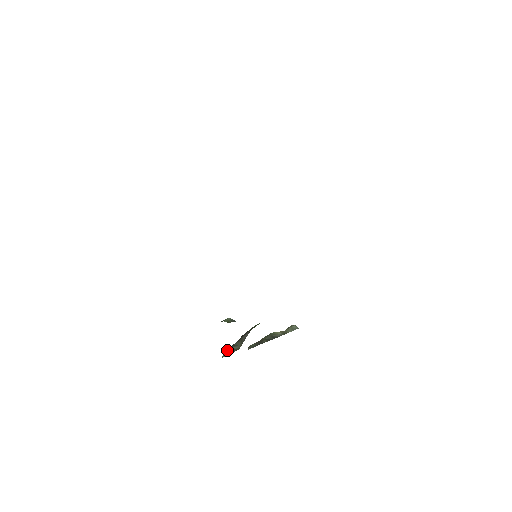
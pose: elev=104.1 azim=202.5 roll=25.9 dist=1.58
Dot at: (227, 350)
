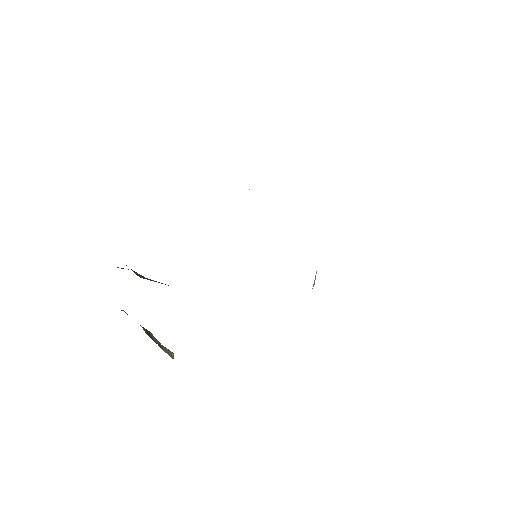
Dot at: (128, 269)
